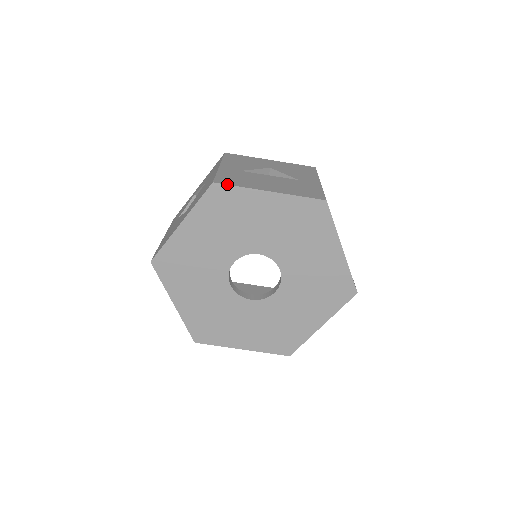
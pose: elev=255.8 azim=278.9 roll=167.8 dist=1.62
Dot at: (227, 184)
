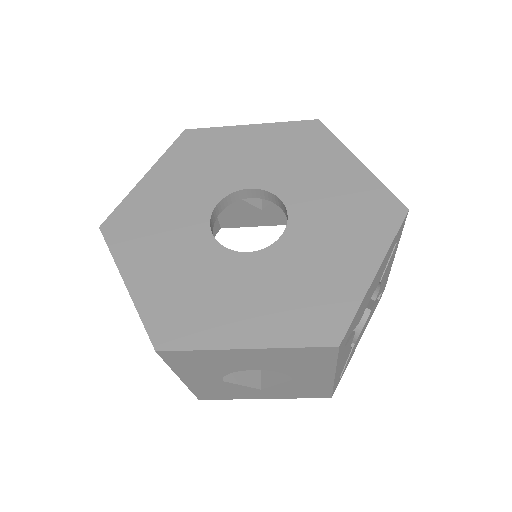
Dot at: occluded
